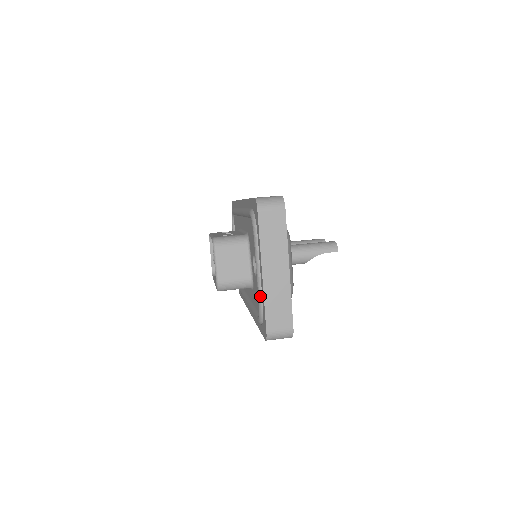
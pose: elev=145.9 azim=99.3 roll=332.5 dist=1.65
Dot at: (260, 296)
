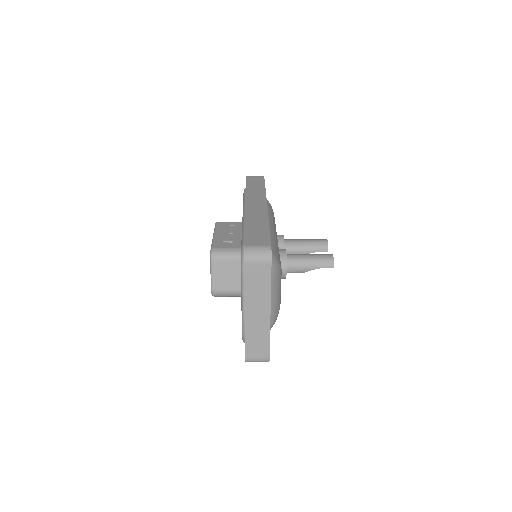
Dot at: (243, 327)
